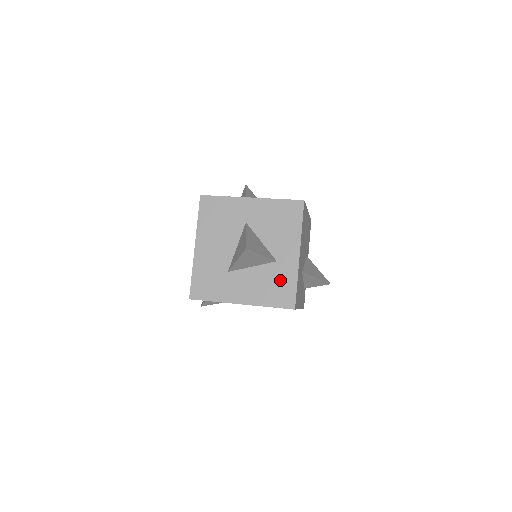
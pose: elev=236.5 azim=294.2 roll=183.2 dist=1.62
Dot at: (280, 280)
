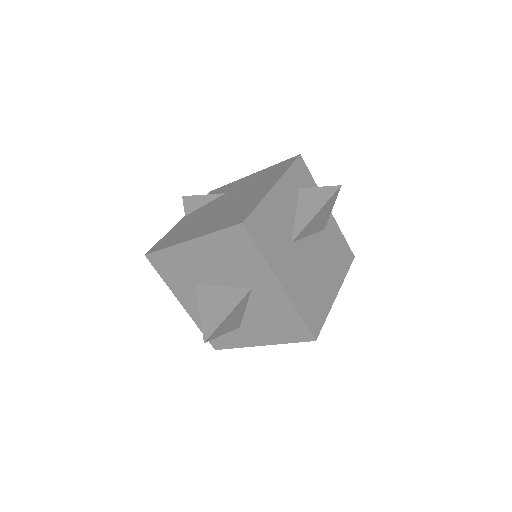
Dot at: (227, 334)
